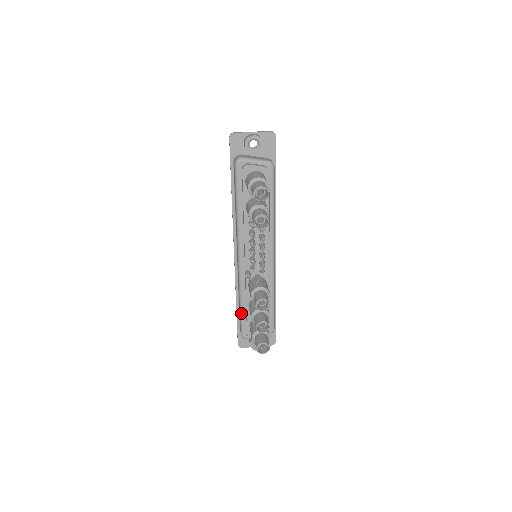
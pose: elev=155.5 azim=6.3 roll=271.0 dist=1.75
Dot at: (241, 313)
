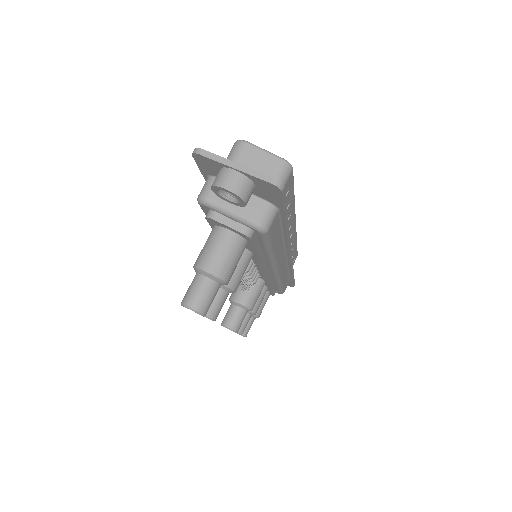
Dot at: occluded
